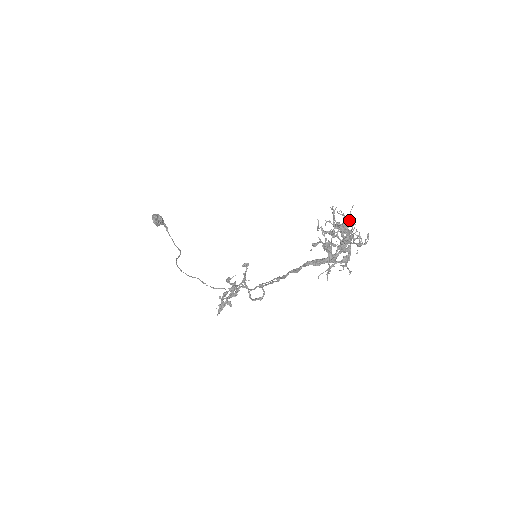
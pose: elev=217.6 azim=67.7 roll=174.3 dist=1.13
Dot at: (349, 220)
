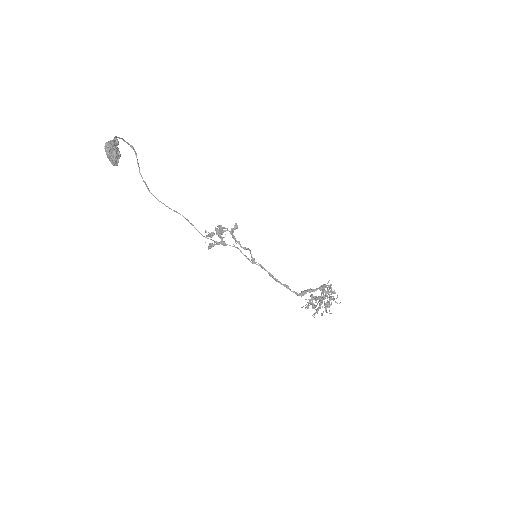
Dot at: (332, 293)
